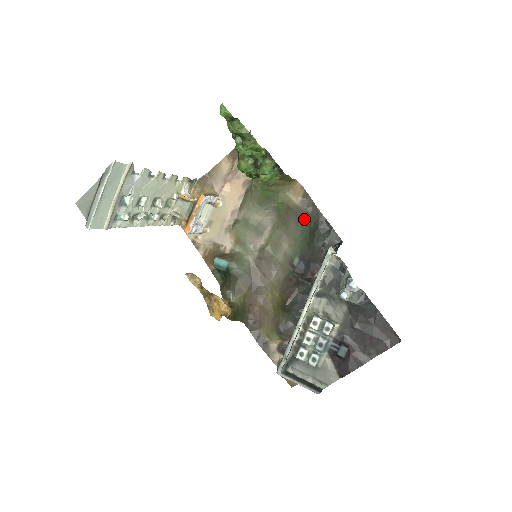
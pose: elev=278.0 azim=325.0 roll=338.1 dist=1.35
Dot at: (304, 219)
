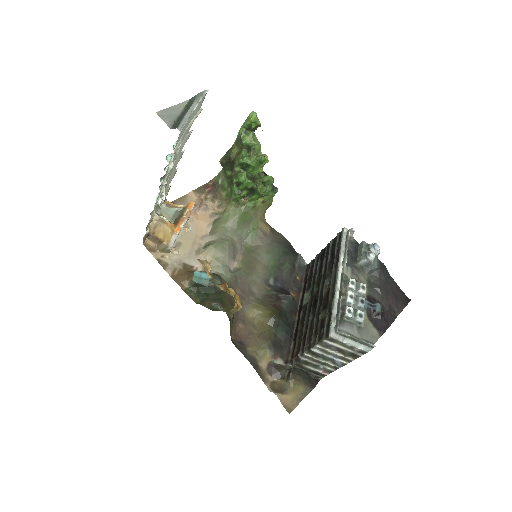
Dot at: (274, 245)
